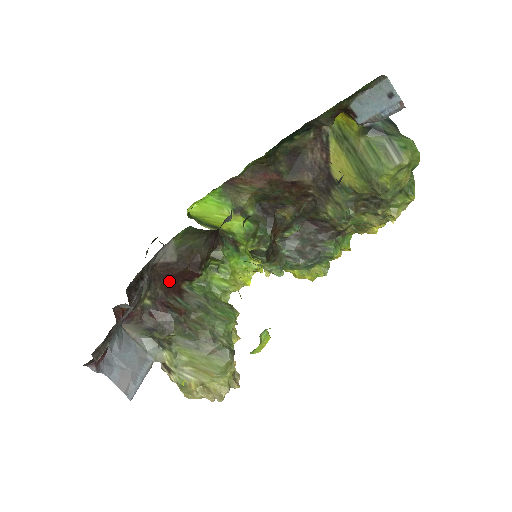
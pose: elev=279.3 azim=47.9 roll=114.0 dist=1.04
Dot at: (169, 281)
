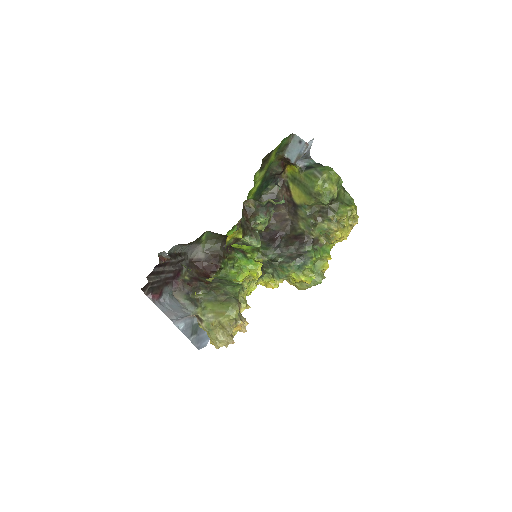
Dot at: (201, 271)
